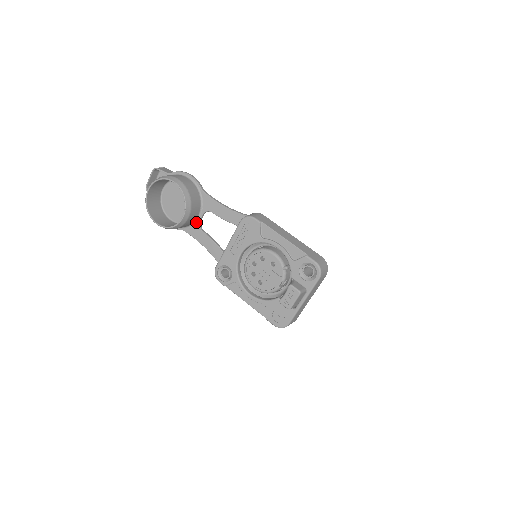
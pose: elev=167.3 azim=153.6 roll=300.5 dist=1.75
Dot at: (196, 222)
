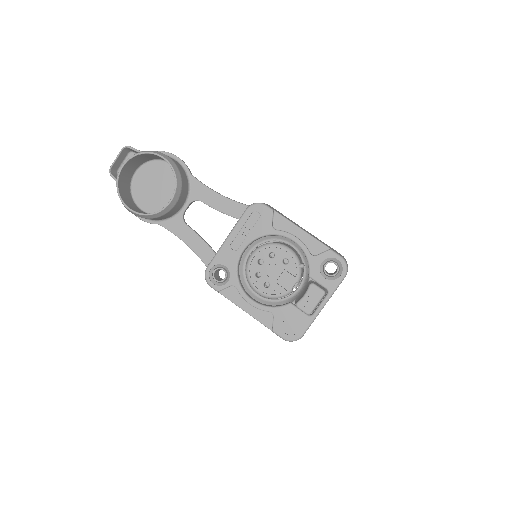
Dot at: (179, 214)
